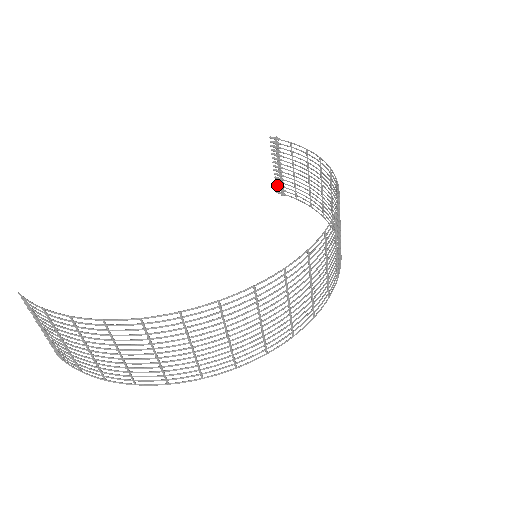
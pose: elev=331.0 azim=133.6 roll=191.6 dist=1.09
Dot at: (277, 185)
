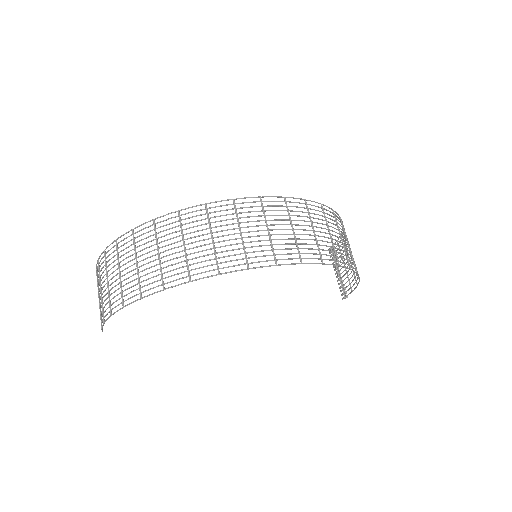
Dot at: (341, 290)
